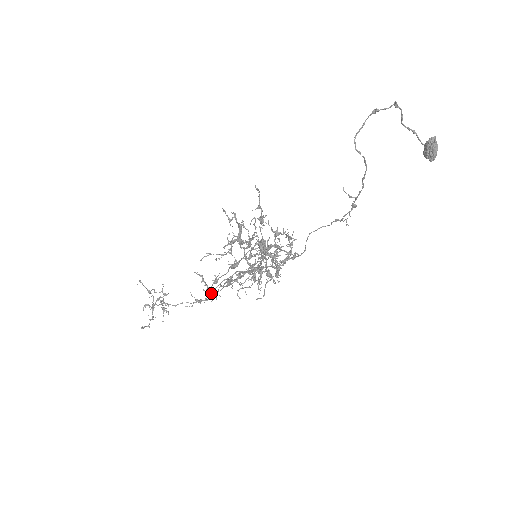
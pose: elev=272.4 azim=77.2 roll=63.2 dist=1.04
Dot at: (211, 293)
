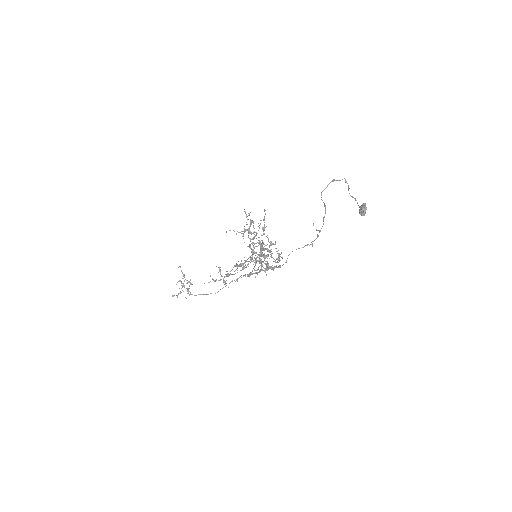
Dot at: (223, 281)
